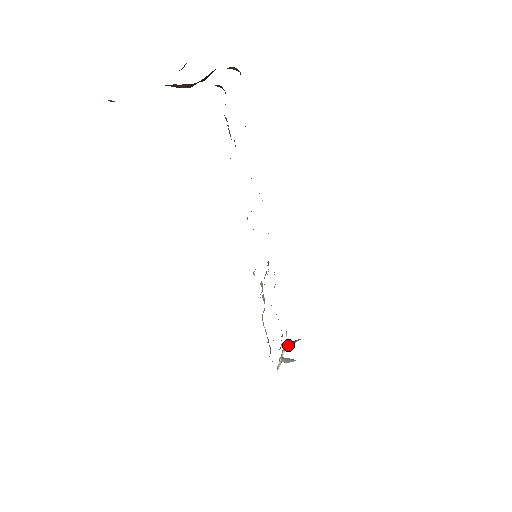
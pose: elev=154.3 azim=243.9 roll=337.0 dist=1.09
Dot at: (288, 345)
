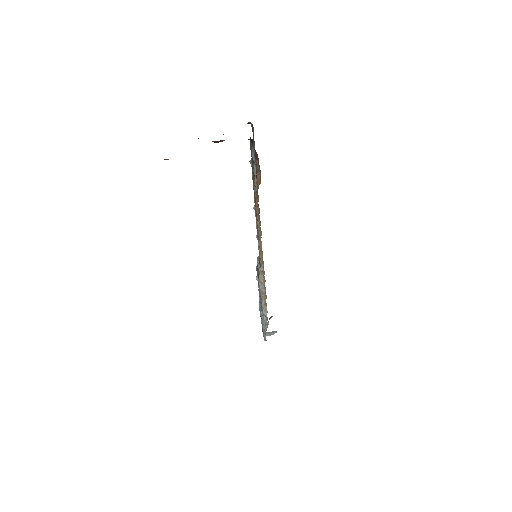
Dot at: (267, 322)
